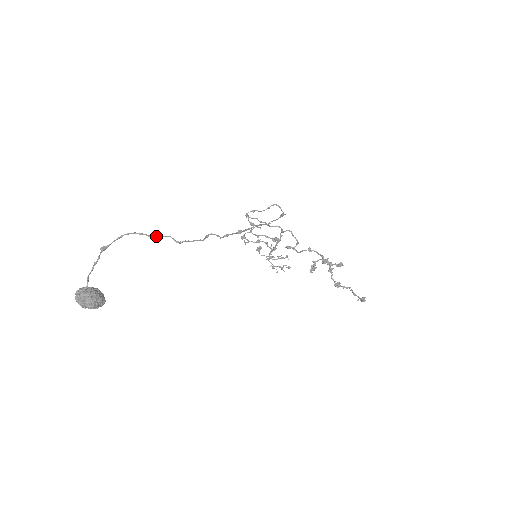
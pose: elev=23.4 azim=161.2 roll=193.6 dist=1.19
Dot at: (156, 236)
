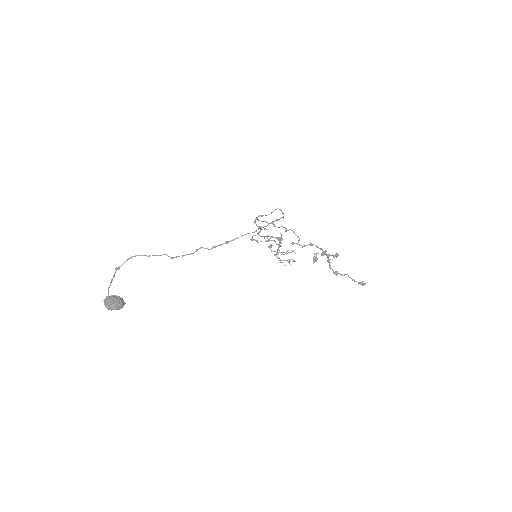
Dot at: occluded
